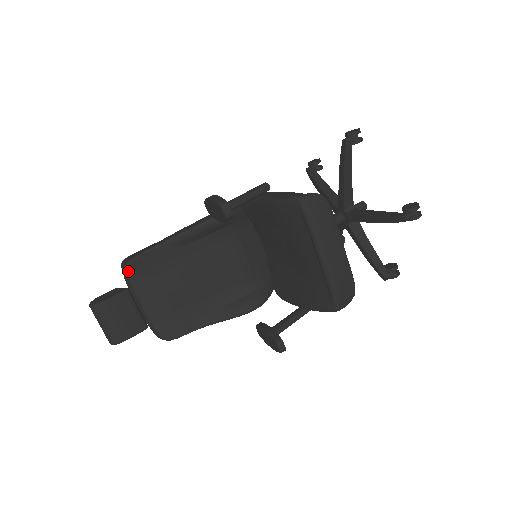
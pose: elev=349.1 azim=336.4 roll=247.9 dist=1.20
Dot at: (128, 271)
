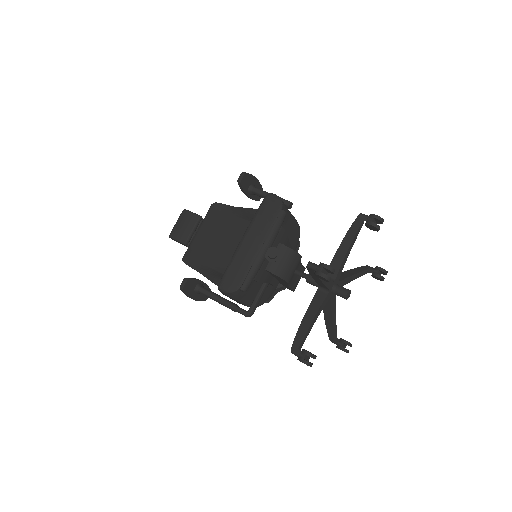
Dot at: (210, 208)
